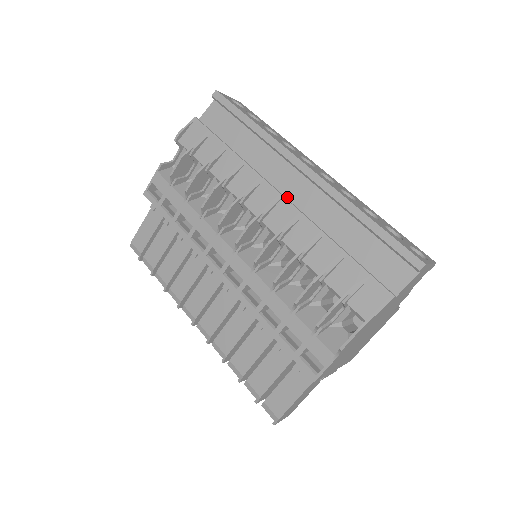
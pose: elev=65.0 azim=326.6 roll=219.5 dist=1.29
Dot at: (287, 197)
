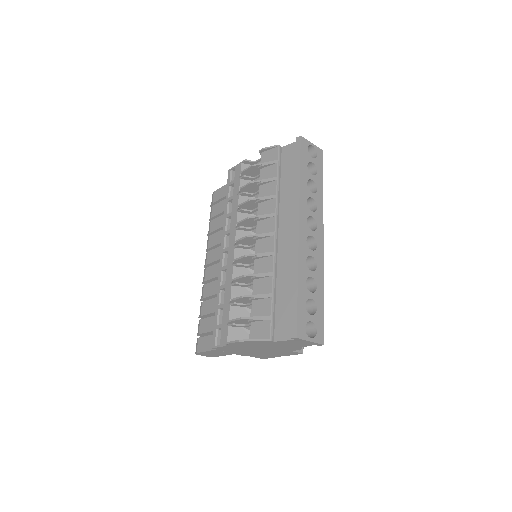
Dot at: (279, 237)
